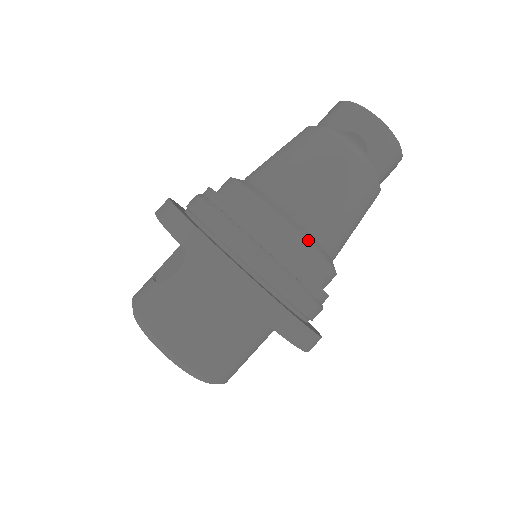
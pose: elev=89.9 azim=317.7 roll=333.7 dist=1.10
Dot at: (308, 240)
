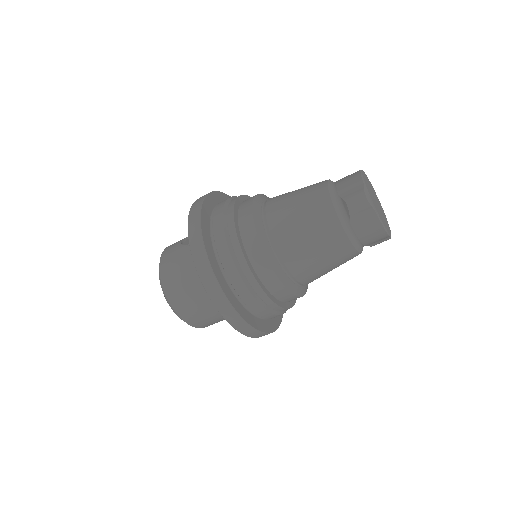
Dot at: (270, 263)
